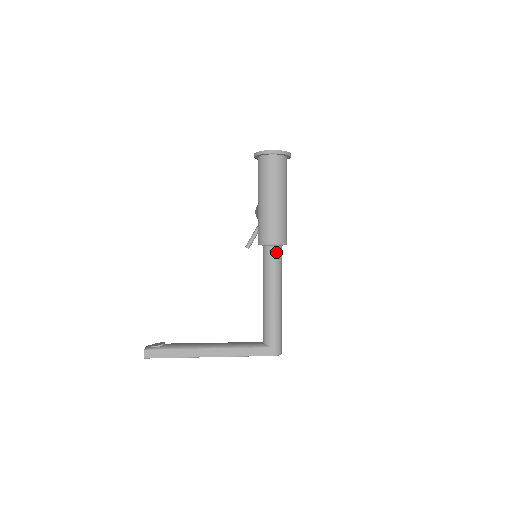
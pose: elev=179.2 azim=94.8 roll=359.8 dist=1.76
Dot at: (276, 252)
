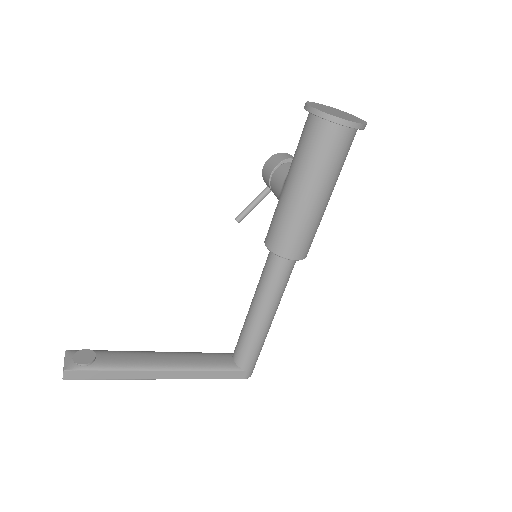
Dot at: (290, 265)
